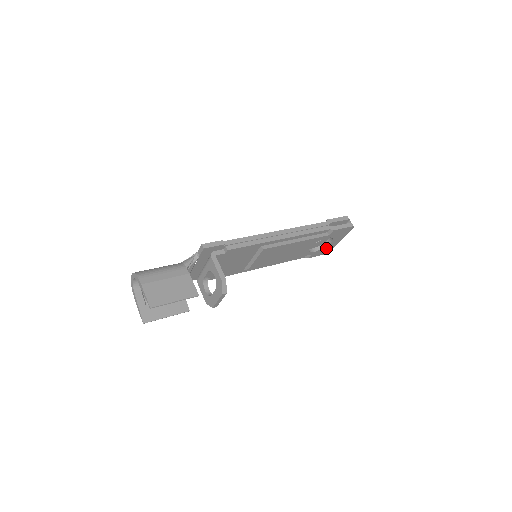
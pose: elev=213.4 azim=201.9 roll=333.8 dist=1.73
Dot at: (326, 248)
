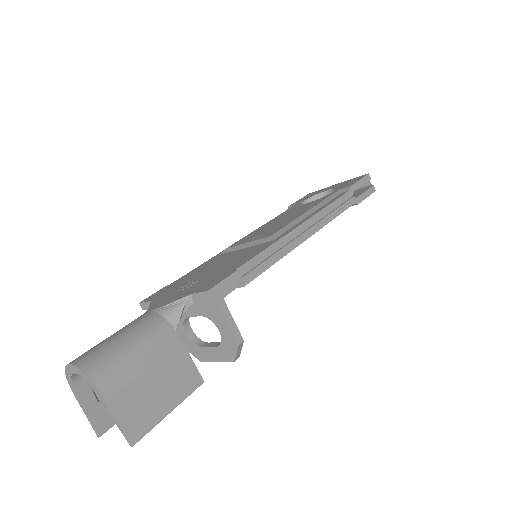
Dot at: occluded
